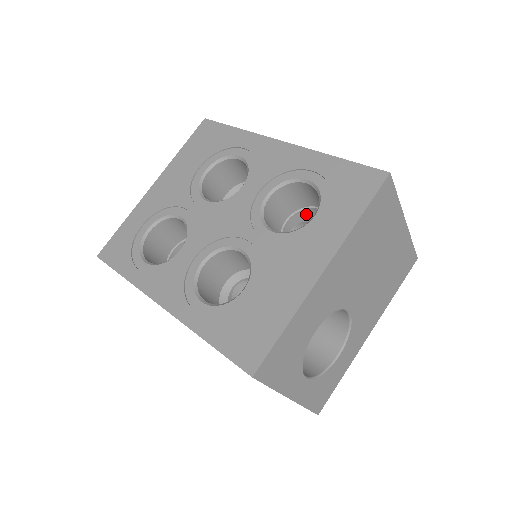
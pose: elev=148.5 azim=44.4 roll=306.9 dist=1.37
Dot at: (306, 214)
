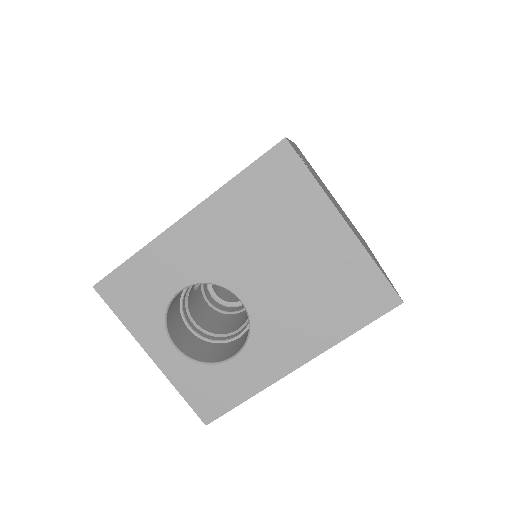
Dot at: occluded
